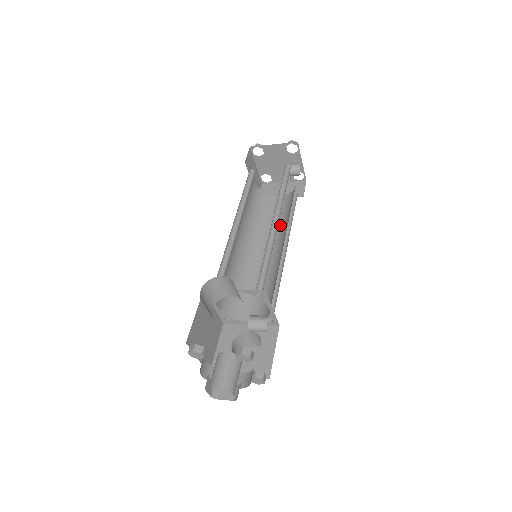
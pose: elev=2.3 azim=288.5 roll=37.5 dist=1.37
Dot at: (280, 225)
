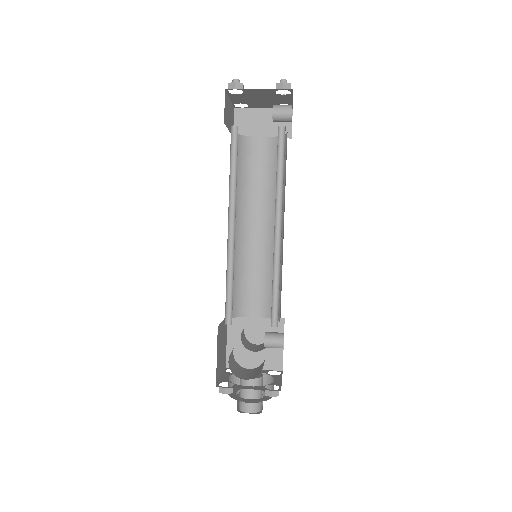
Dot at: (270, 190)
